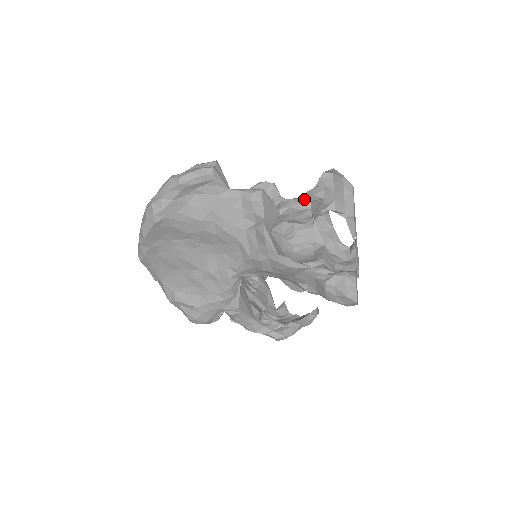
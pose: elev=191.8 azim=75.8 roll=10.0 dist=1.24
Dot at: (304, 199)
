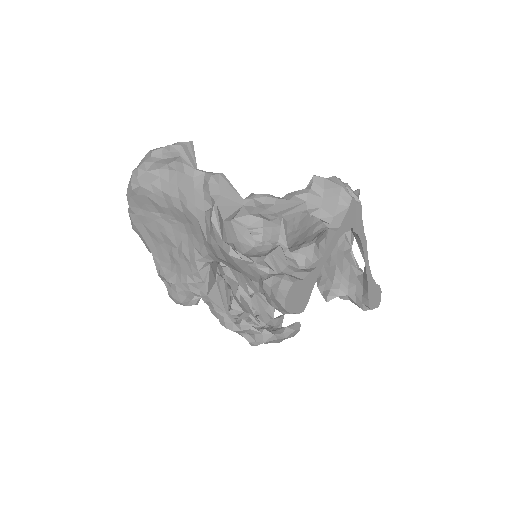
Dot at: (282, 197)
